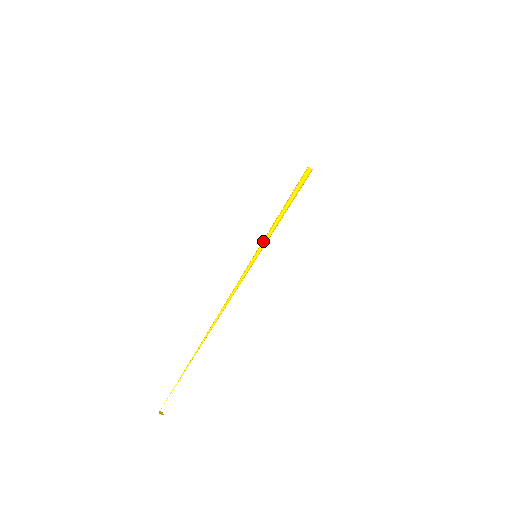
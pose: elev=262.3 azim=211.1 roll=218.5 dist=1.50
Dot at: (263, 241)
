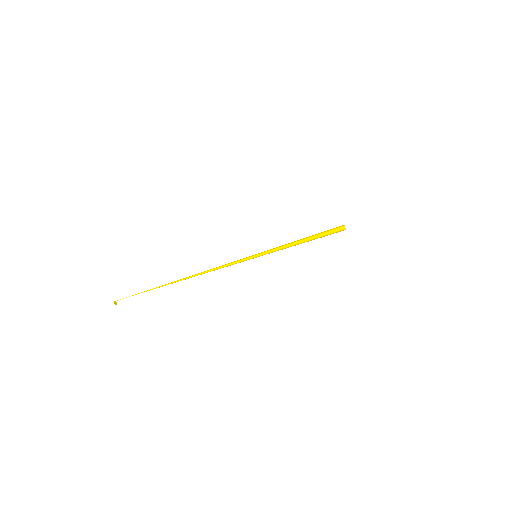
Dot at: (269, 250)
